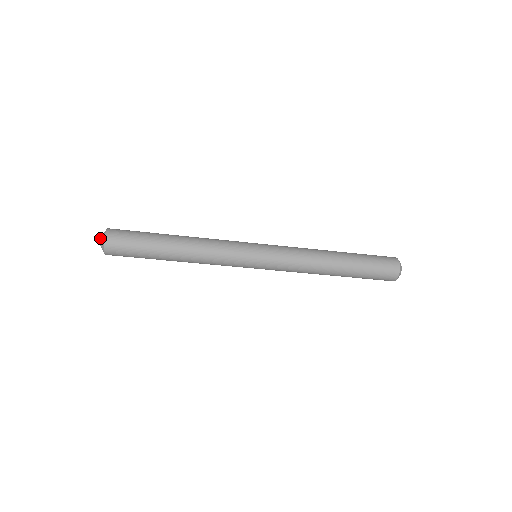
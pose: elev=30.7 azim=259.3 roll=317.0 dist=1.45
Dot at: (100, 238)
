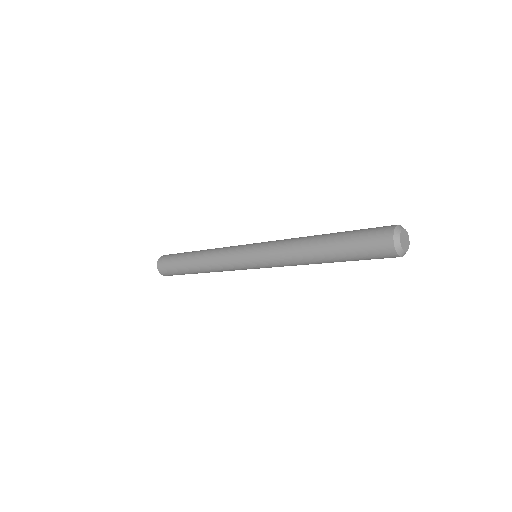
Dot at: occluded
